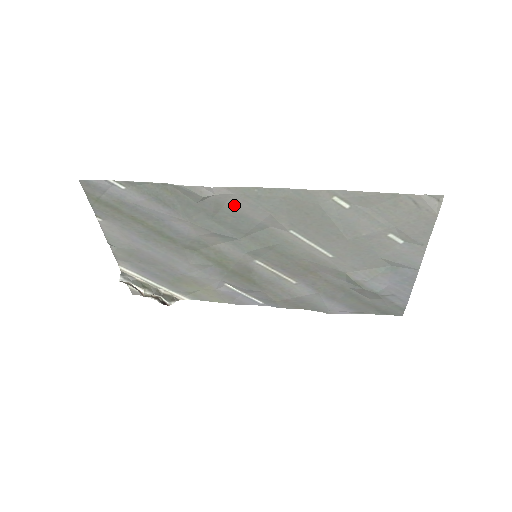
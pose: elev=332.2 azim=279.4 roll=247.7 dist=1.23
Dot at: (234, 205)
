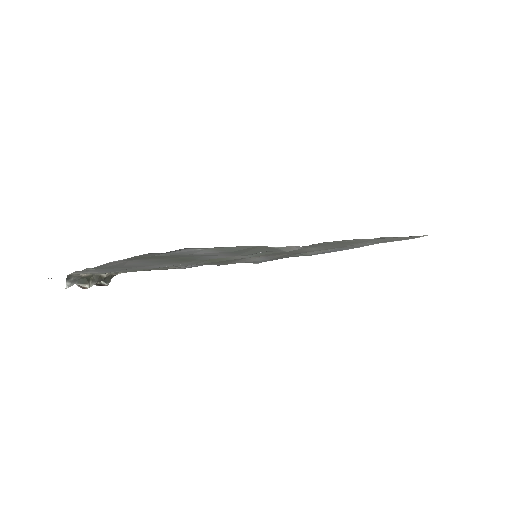
Dot at: occluded
